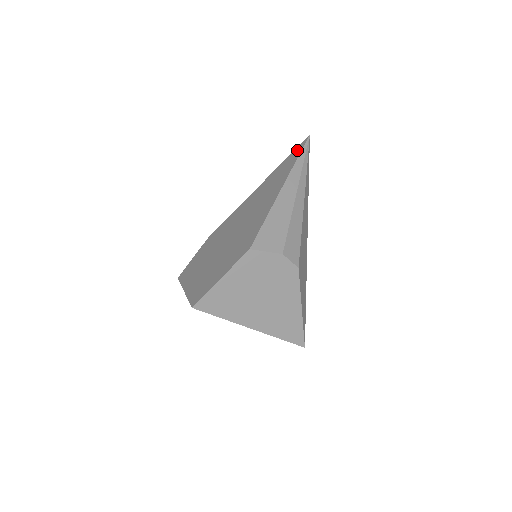
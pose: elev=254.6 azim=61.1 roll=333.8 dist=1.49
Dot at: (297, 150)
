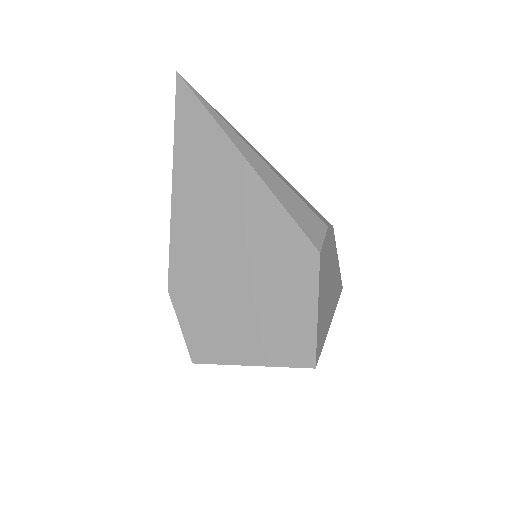
Dot at: (185, 102)
